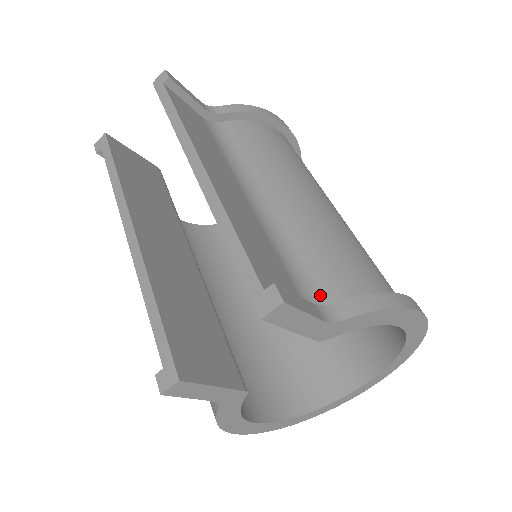
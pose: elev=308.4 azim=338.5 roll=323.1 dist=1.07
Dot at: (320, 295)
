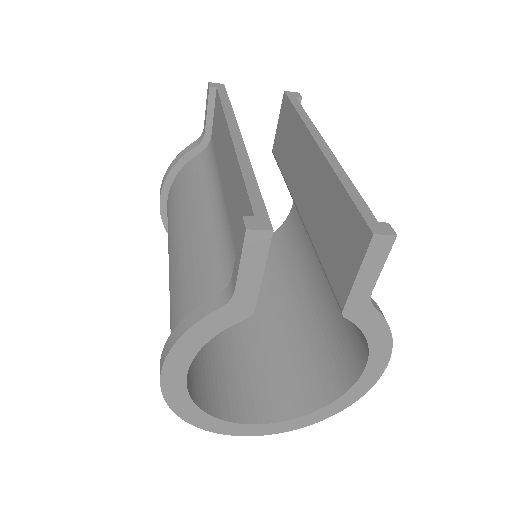
Dot at: occluded
